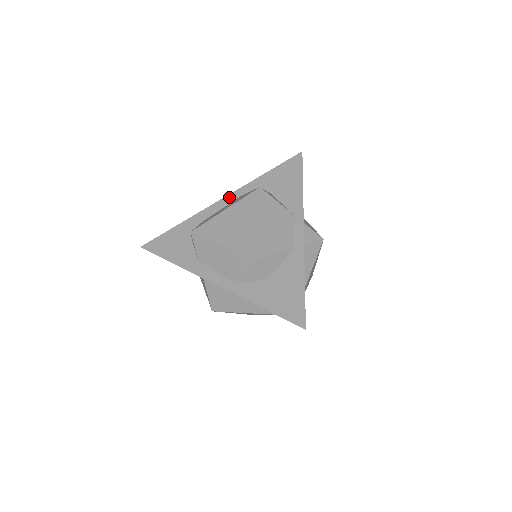
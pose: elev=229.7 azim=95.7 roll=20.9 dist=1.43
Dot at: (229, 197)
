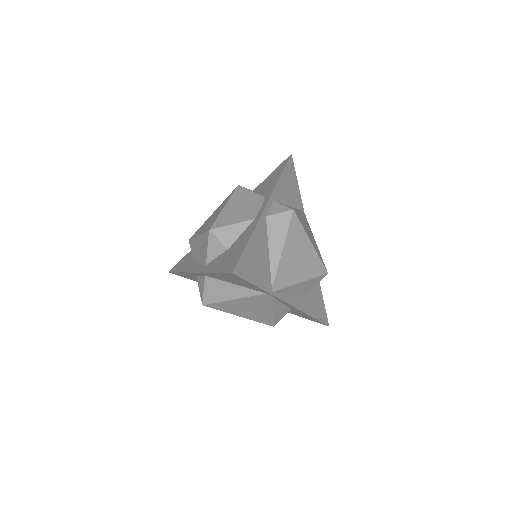
Dot at: occluded
